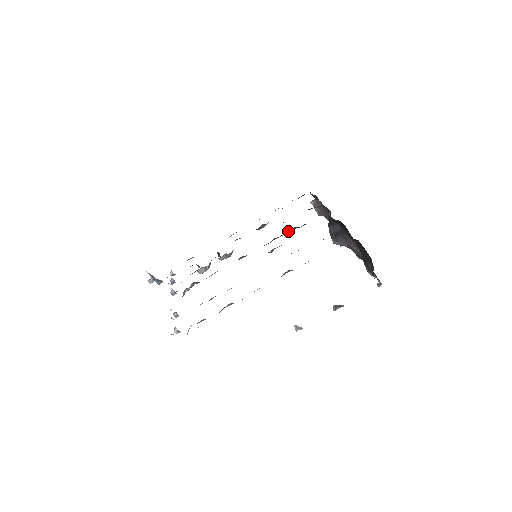
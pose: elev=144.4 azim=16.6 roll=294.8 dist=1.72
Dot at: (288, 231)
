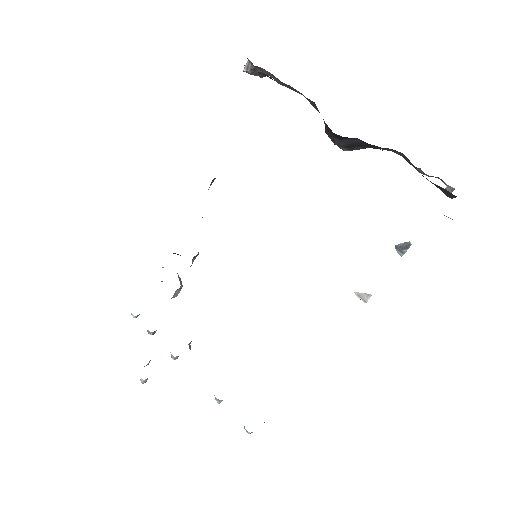
Dot at: occluded
